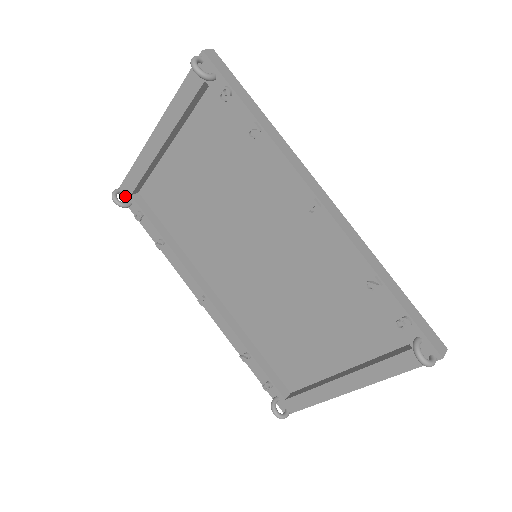
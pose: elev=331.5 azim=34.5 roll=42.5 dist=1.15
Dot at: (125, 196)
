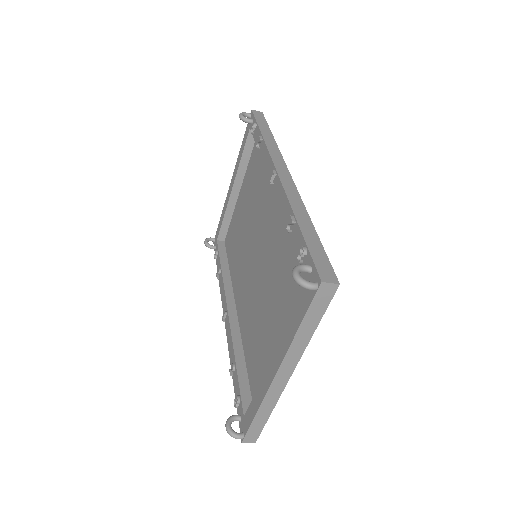
Dot at: (215, 243)
